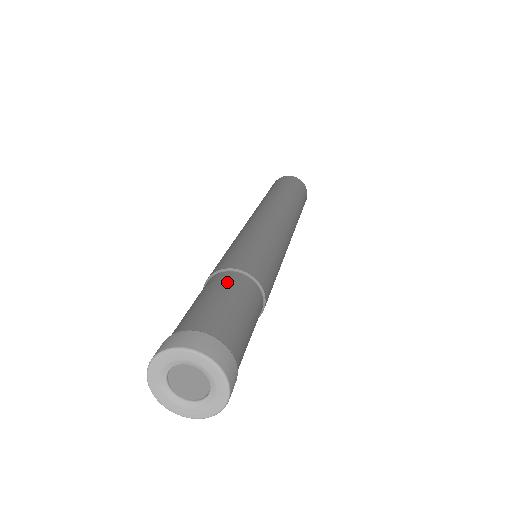
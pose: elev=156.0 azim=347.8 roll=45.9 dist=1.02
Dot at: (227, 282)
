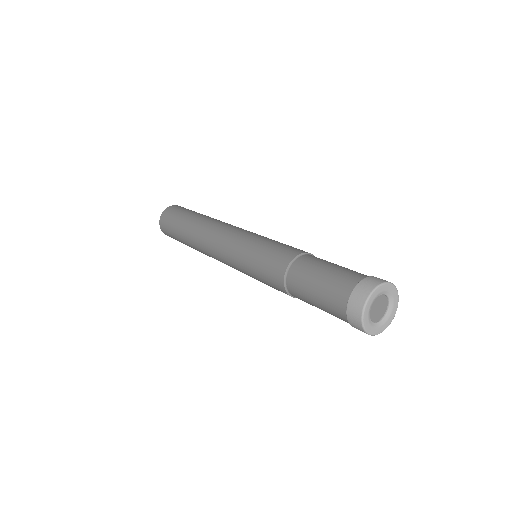
Dot at: (303, 270)
